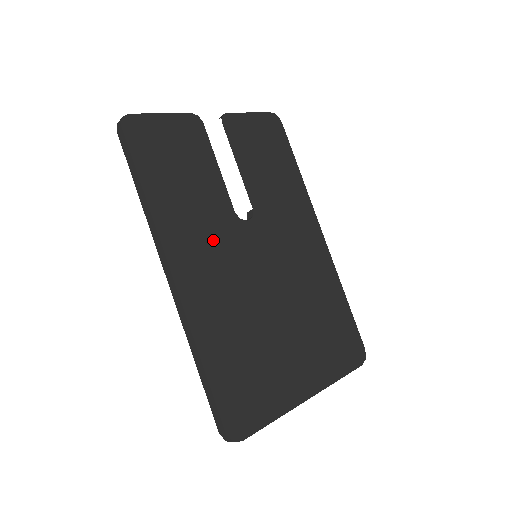
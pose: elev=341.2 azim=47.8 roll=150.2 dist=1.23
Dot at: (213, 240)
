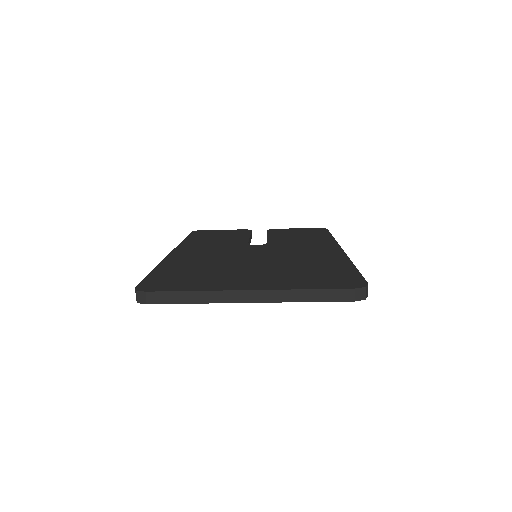
Dot at: (218, 248)
